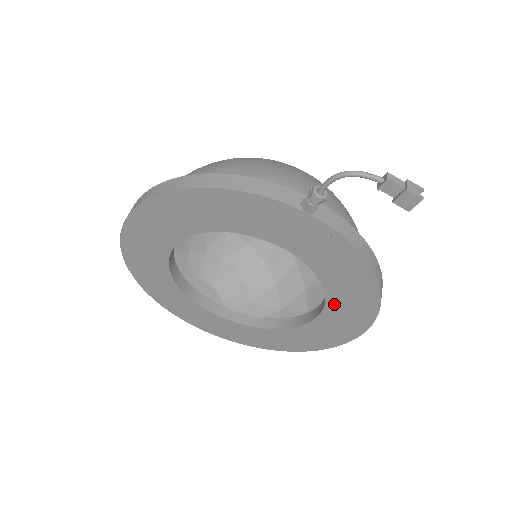
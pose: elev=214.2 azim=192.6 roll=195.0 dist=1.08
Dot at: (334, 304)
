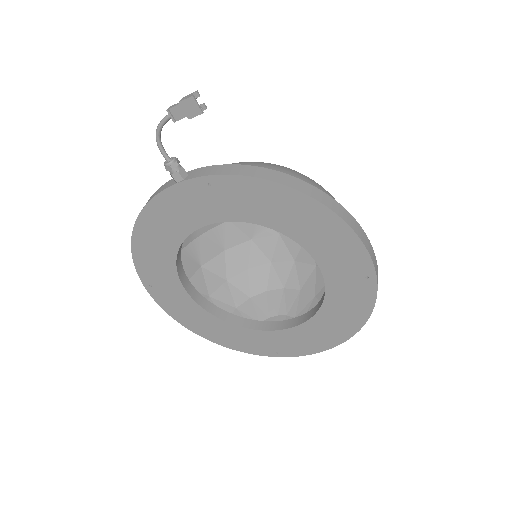
Dot at: (303, 238)
